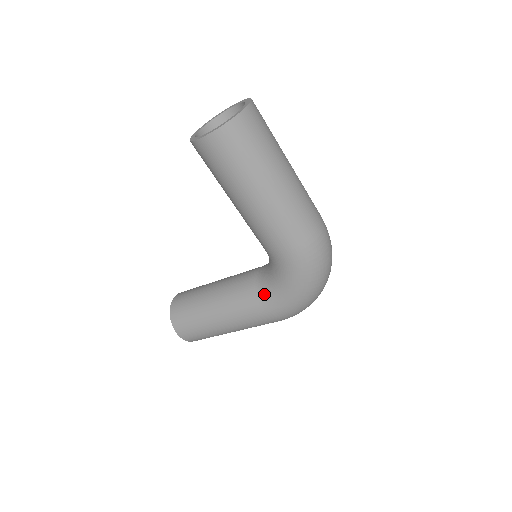
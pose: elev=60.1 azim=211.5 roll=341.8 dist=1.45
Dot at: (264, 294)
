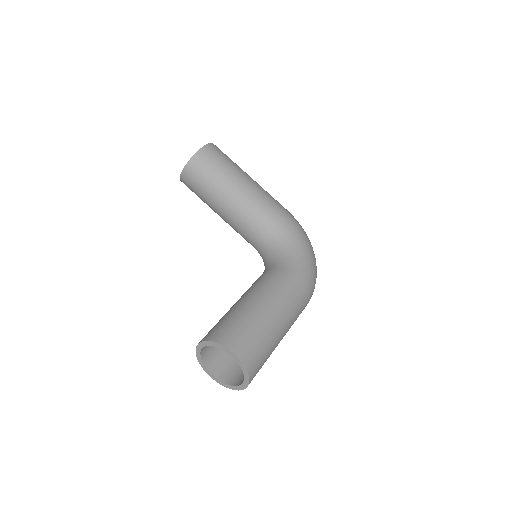
Dot at: (285, 263)
